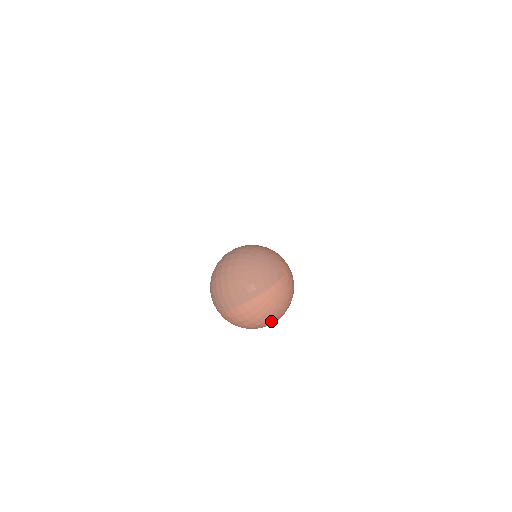
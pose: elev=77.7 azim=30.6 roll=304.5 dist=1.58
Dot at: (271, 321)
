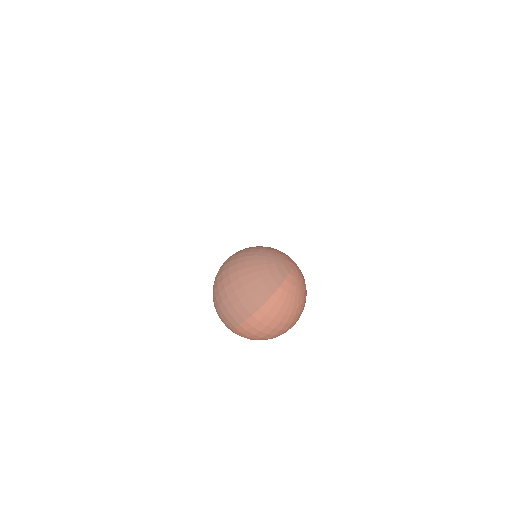
Dot at: (292, 322)
